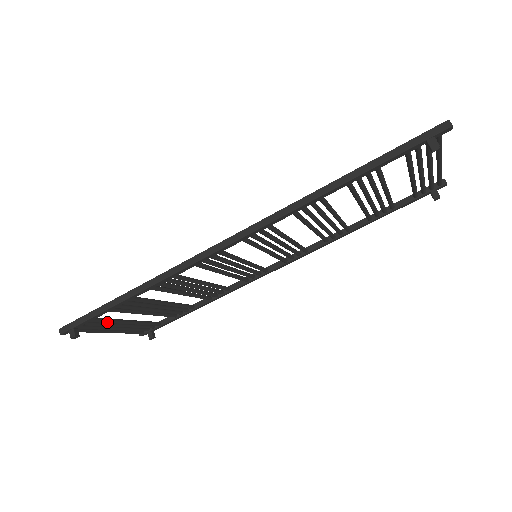
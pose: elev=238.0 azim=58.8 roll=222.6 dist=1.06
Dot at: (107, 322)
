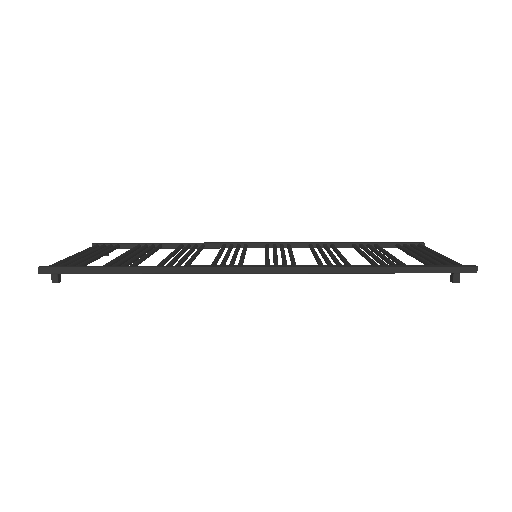
Dot at: (87, 264)
